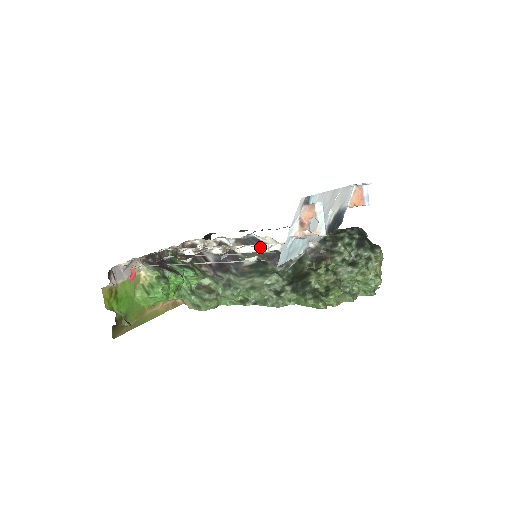
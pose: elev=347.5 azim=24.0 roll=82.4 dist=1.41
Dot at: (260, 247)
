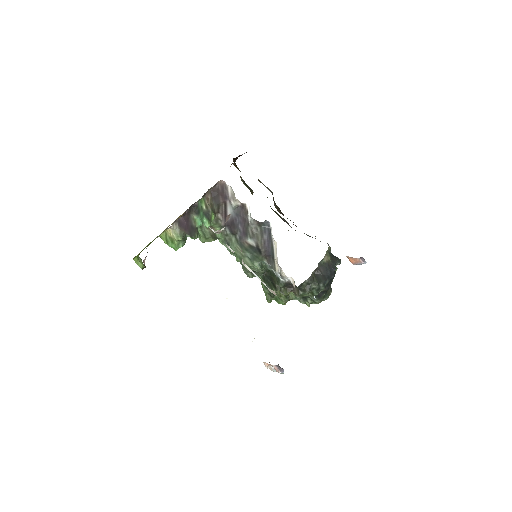
Dot at: (258, 277)
